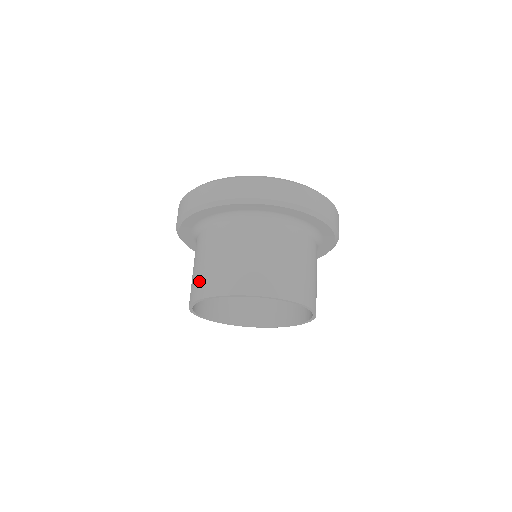
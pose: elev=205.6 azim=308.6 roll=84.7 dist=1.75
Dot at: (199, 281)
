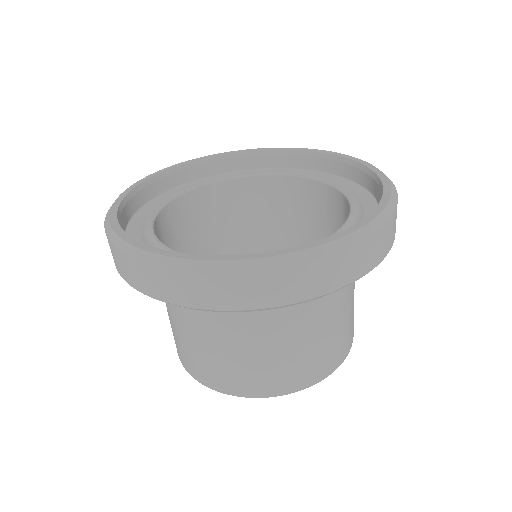
Dot at: occluded
